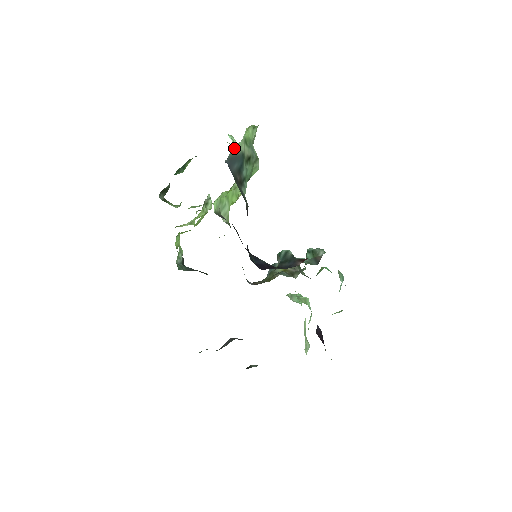
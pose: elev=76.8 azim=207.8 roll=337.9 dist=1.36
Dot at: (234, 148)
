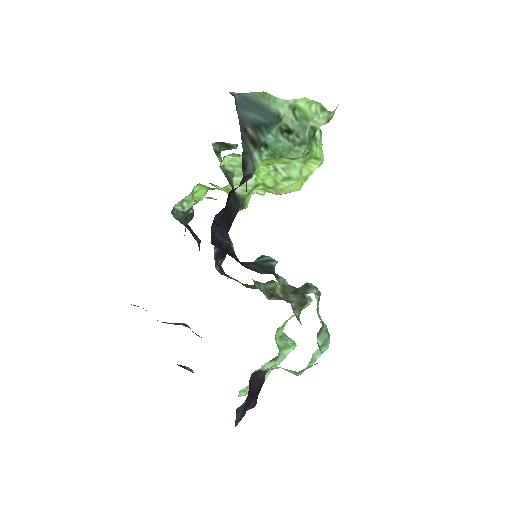
Dot at: (265, 97)
